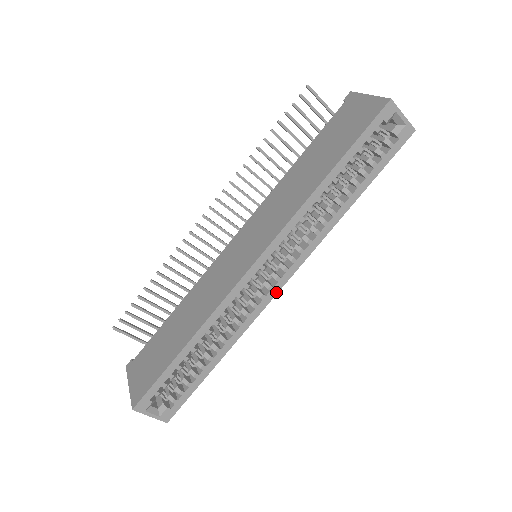
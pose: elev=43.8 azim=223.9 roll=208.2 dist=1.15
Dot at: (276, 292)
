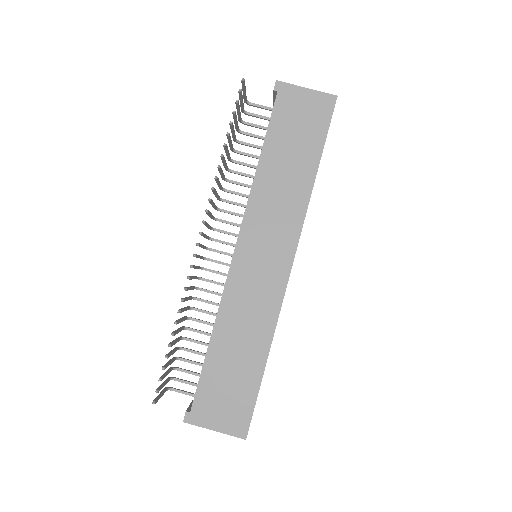
Dot at: occluded
